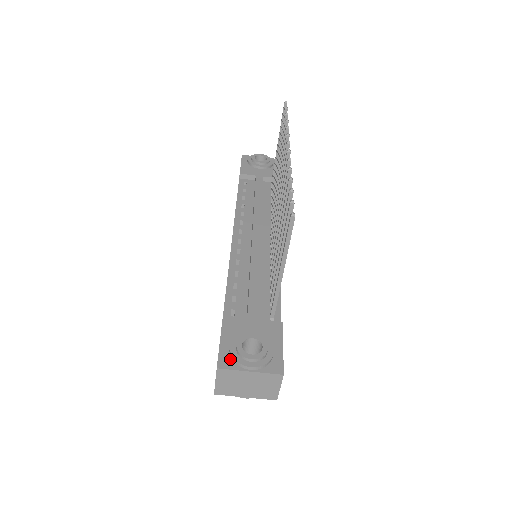
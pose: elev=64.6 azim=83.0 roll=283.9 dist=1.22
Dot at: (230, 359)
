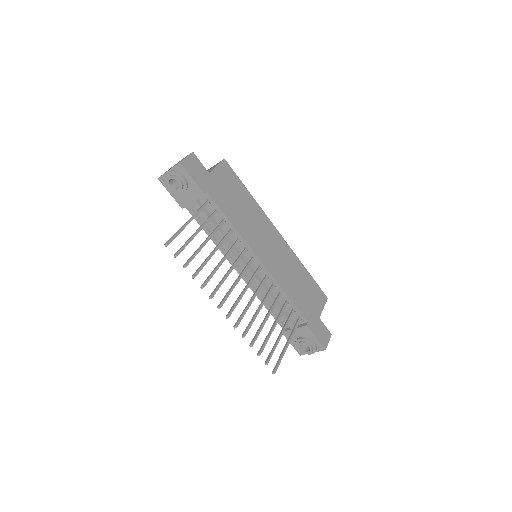
Dot at: occluded
